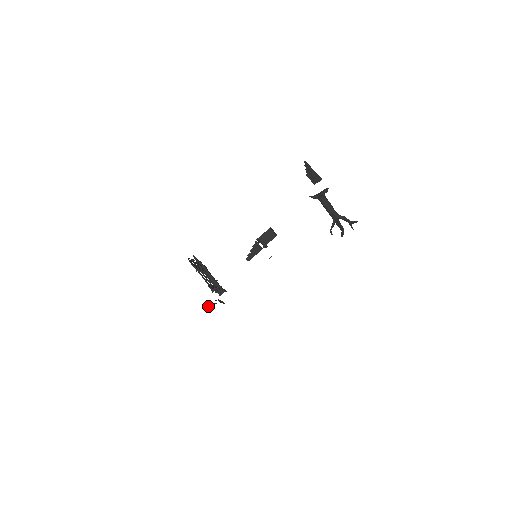
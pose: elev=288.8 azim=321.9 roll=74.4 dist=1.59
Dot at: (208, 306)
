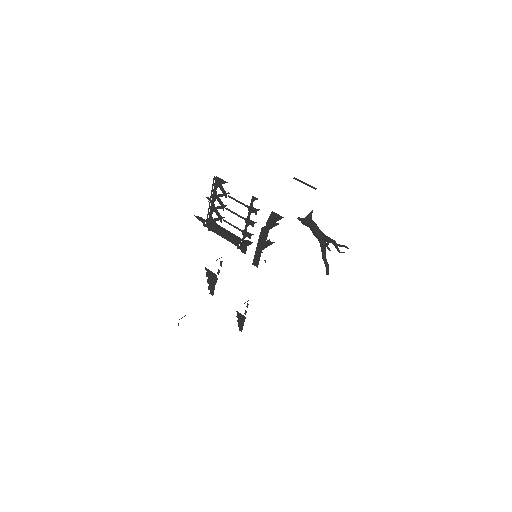
Dot at: occluded
